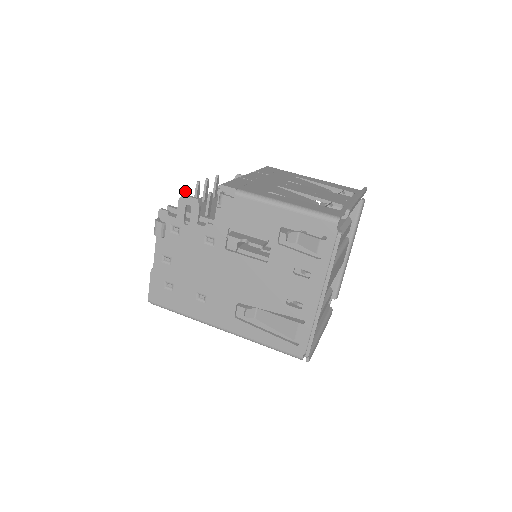
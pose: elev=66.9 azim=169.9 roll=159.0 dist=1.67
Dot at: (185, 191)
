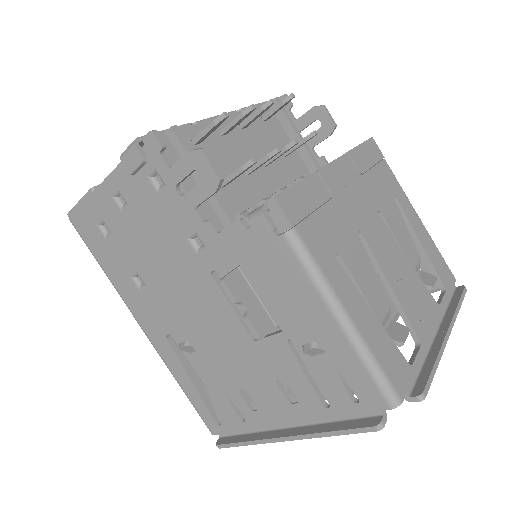
Dot at: (217, 121)
